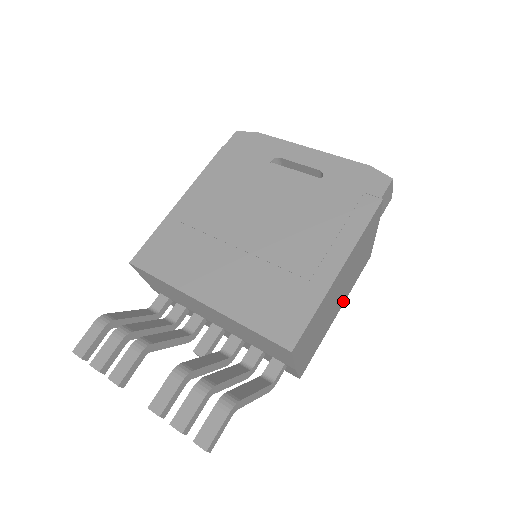
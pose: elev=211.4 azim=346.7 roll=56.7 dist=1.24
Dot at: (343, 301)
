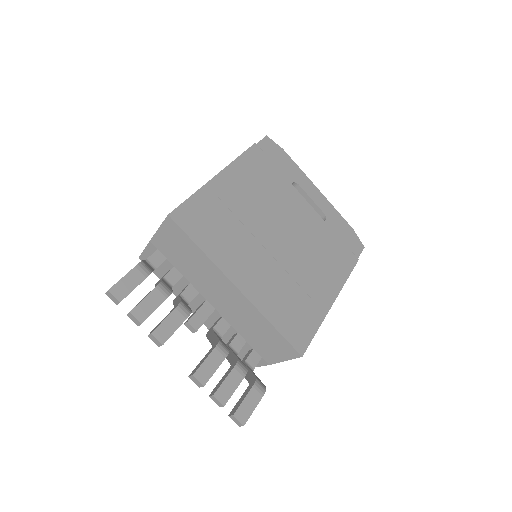
Dot at: occluded
